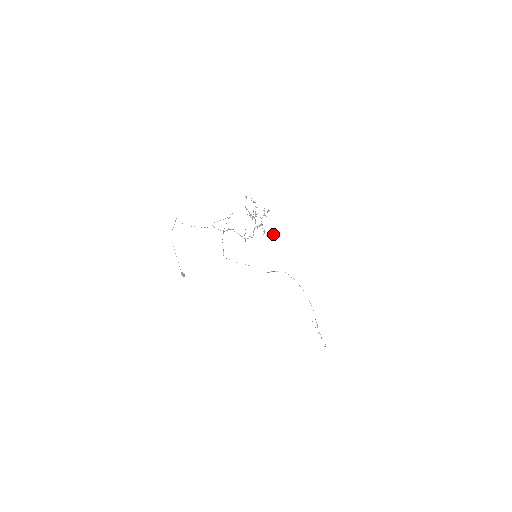
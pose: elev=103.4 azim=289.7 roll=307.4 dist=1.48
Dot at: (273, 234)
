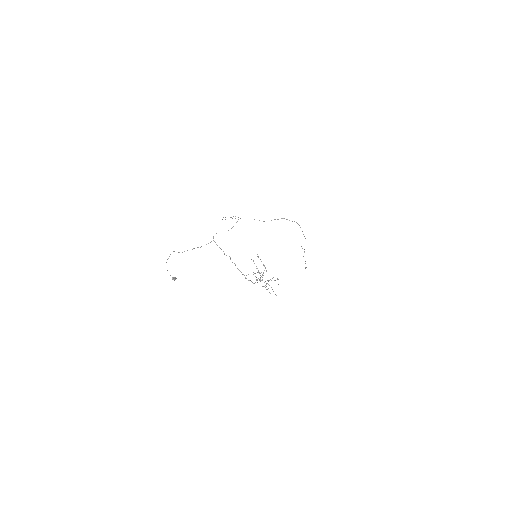
Dot at: (276, 295)
